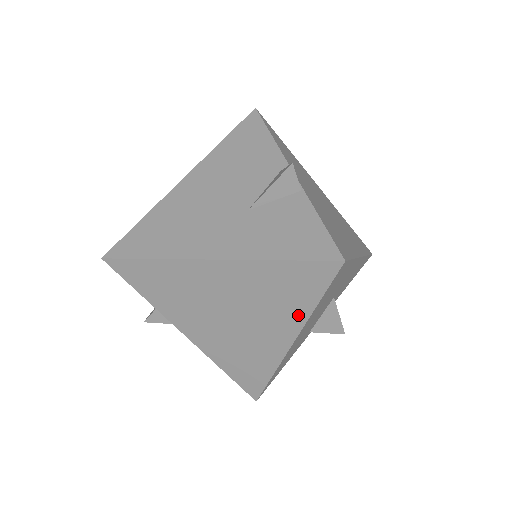
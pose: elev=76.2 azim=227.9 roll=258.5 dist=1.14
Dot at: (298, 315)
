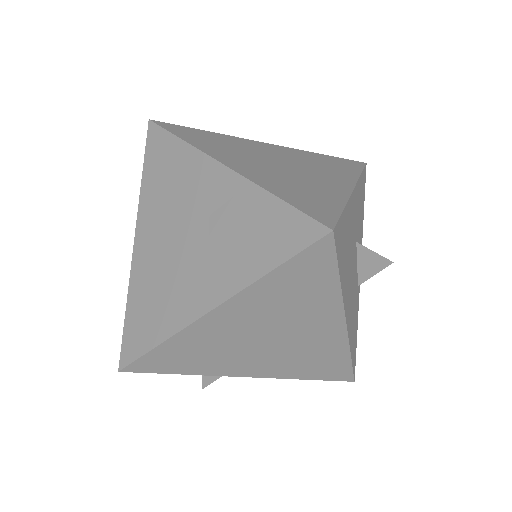
Dot at: (330, 301)
